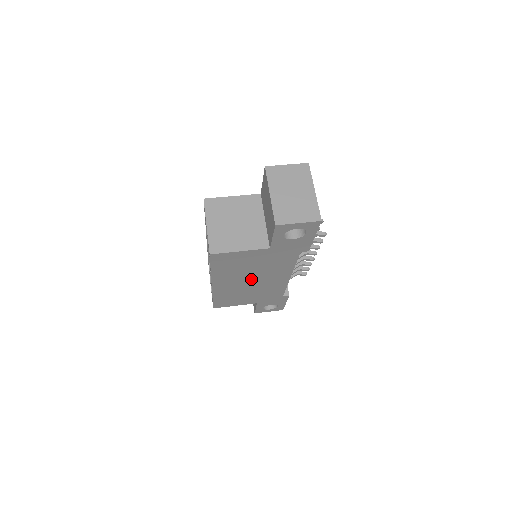
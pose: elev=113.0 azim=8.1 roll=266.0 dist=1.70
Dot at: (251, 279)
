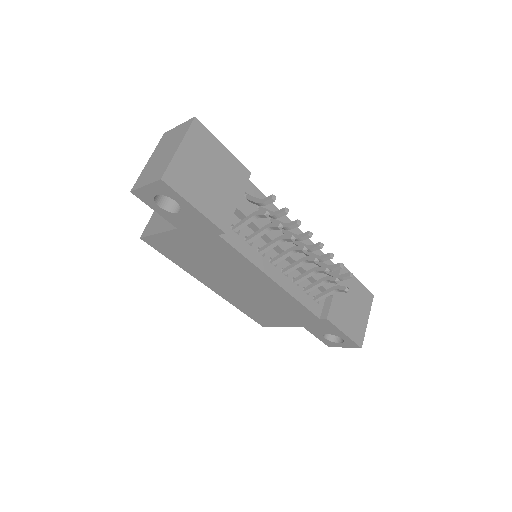
Dot at: (233, 281)
